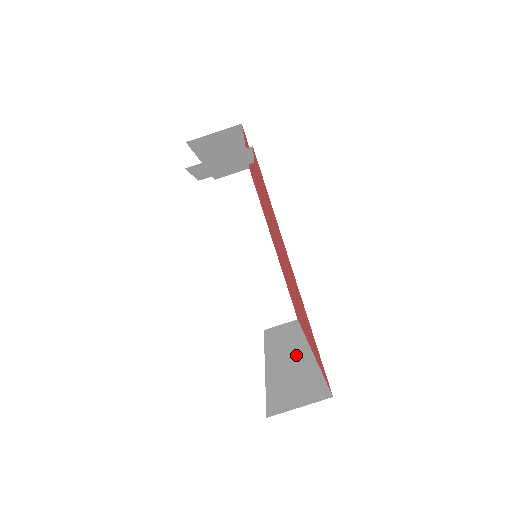
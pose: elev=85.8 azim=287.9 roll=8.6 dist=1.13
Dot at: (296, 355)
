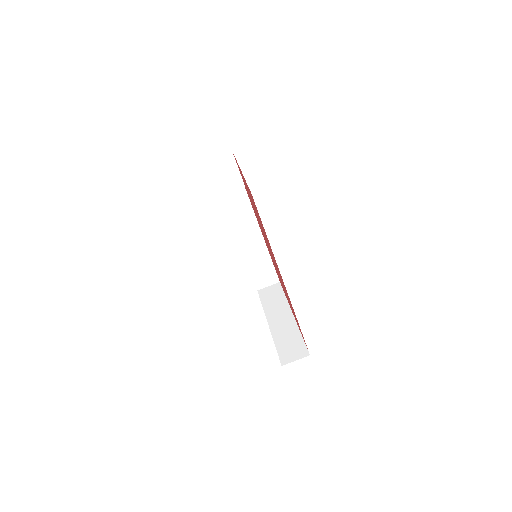
Dot at: occluded
